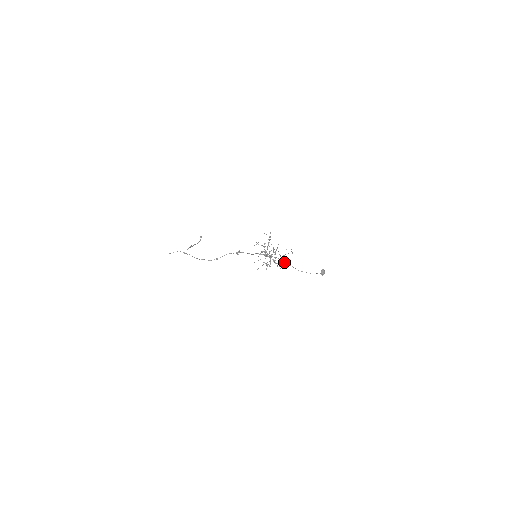
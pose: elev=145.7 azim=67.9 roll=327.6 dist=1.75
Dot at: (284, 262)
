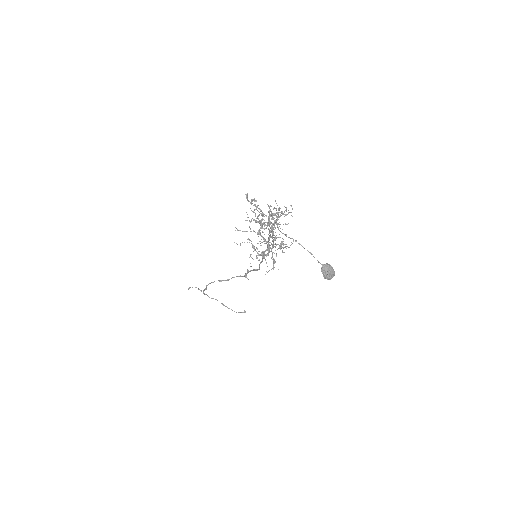
Dot at: (268, 218)
